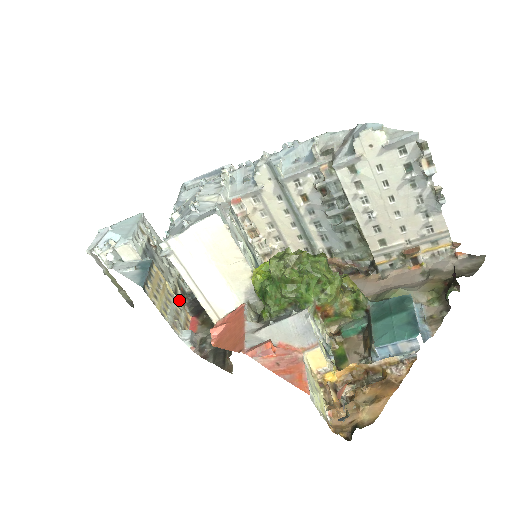
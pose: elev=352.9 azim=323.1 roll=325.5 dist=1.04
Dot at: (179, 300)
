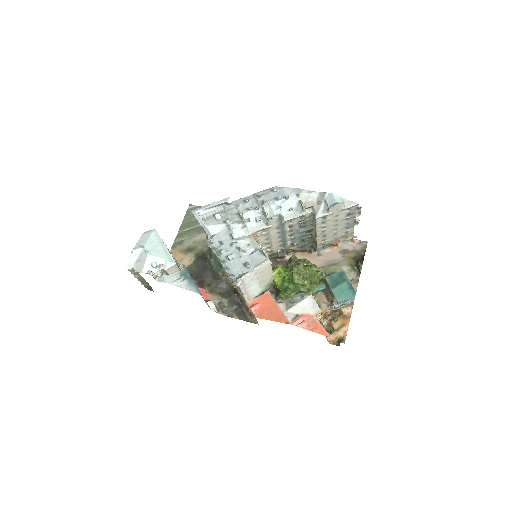
Dot at: occluded
